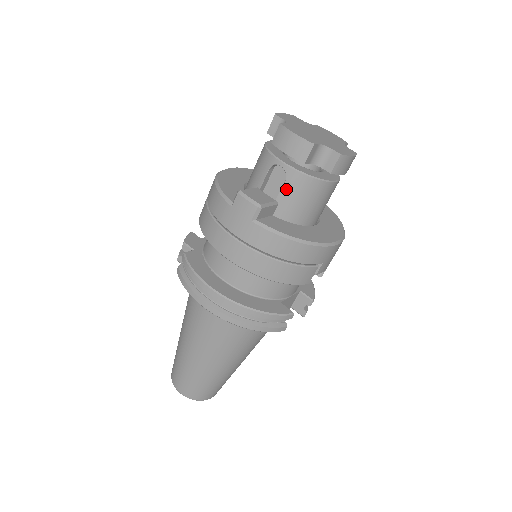
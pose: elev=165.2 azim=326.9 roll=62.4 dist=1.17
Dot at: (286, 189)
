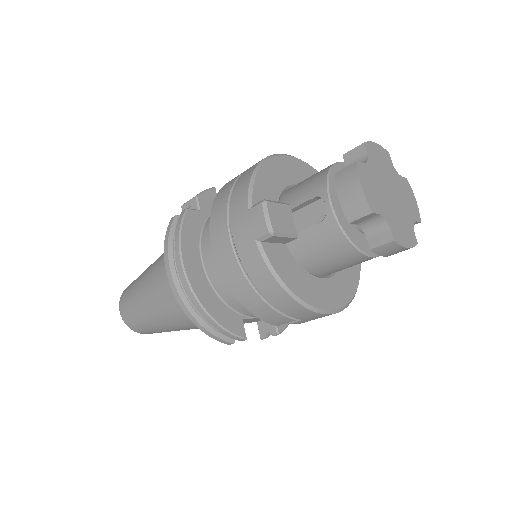
Dot at: (315, 230)
